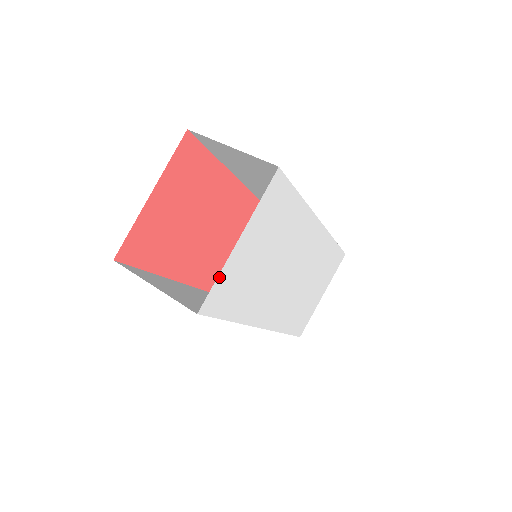
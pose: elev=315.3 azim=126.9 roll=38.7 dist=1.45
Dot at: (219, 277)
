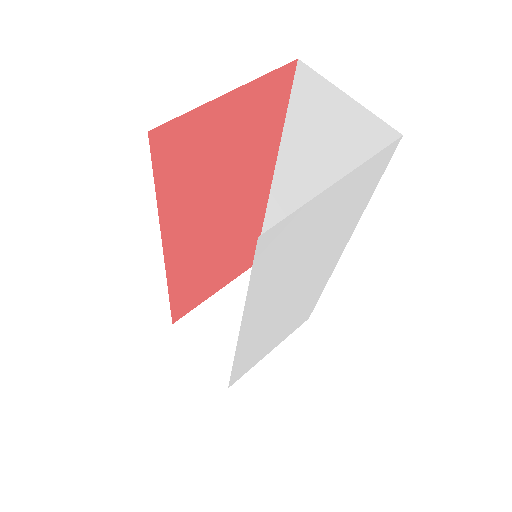
Dot at: (299, 209)
